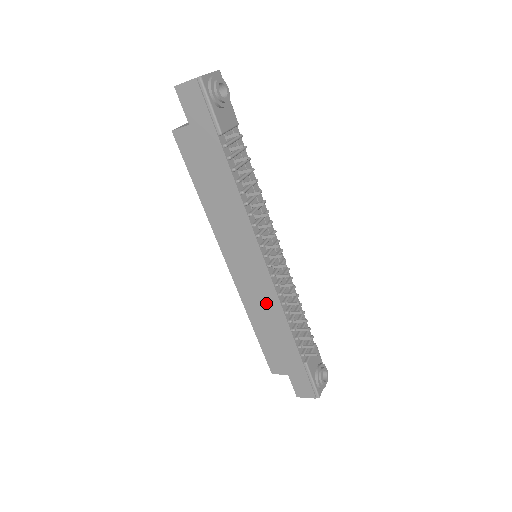
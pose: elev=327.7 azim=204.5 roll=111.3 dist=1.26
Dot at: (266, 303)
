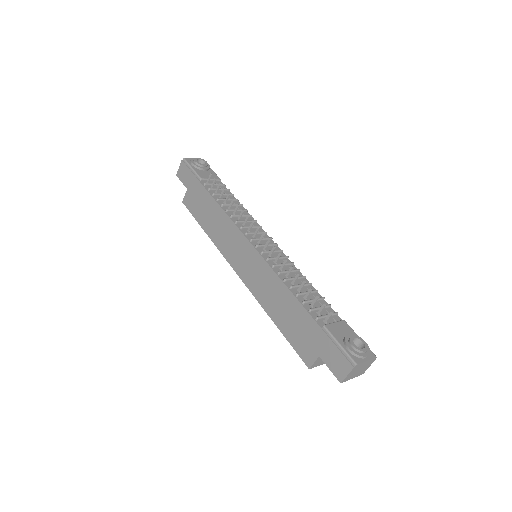
Dot at: (268, 283)
